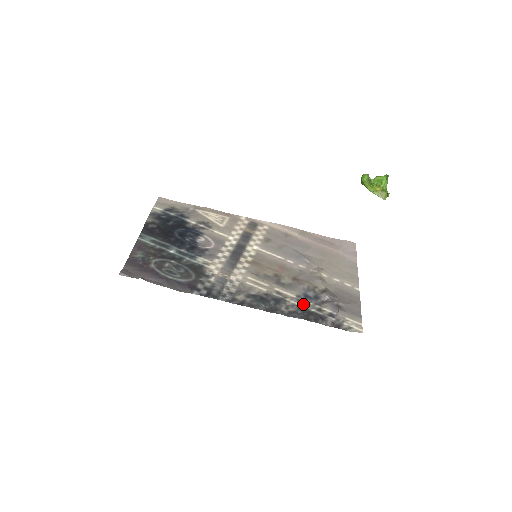
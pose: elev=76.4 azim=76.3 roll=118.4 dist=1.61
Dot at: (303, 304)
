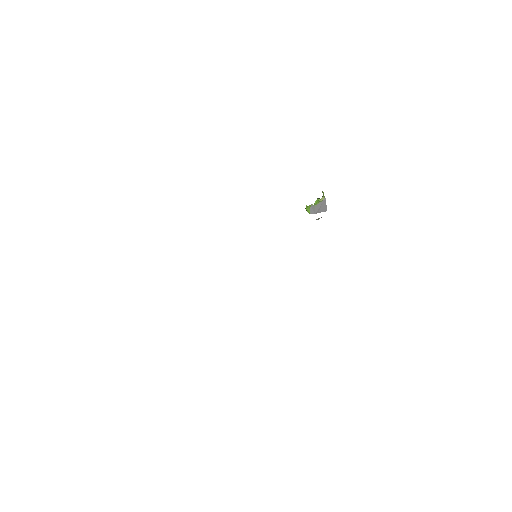
Dot at: occluded
